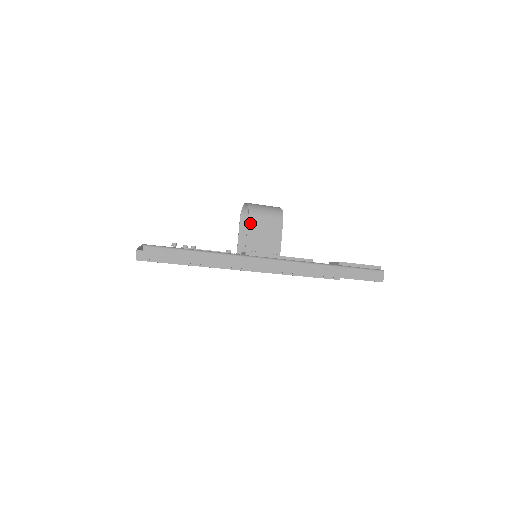
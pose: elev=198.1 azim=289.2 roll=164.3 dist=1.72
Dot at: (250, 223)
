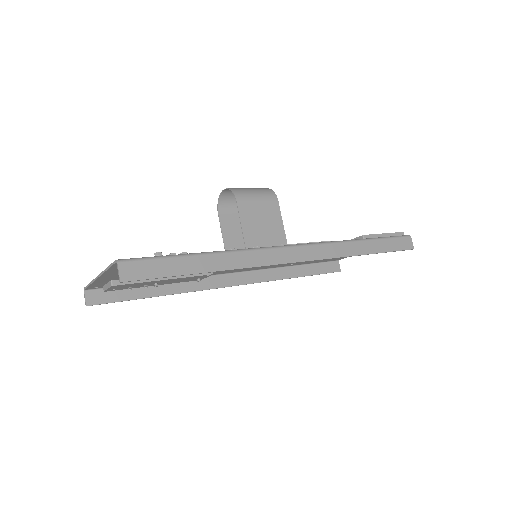
Dot at: (241, 211)
